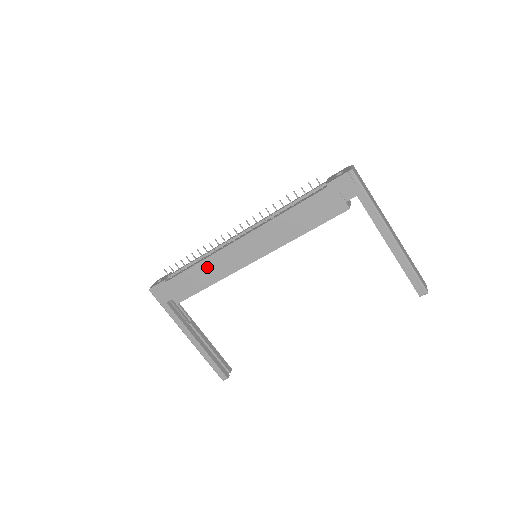
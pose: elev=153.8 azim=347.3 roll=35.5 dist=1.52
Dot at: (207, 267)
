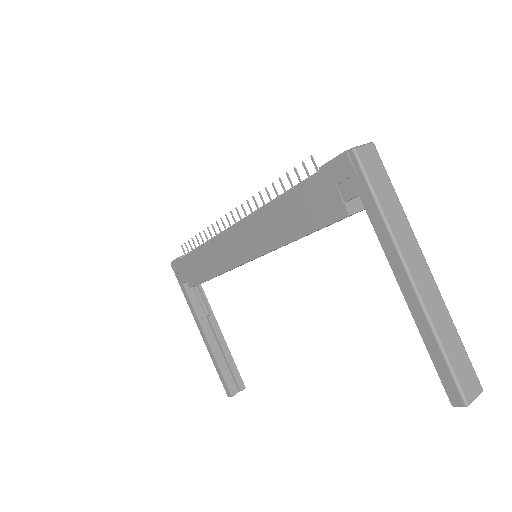
Dot at: (208, 254)
